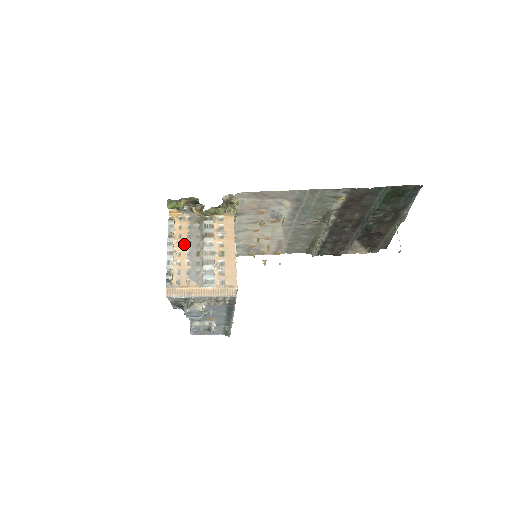
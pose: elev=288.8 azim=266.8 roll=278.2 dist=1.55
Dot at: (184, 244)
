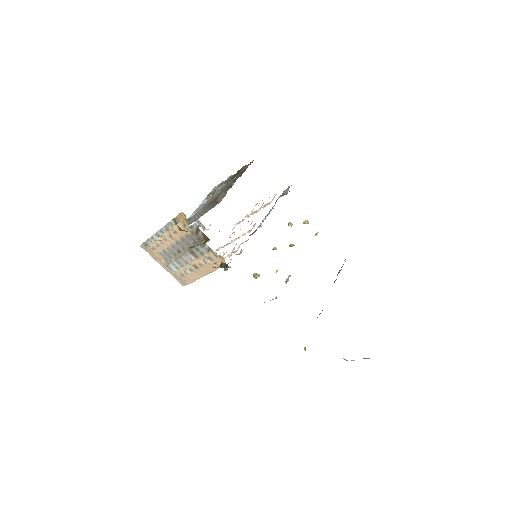
Dot at: (174, 239)
